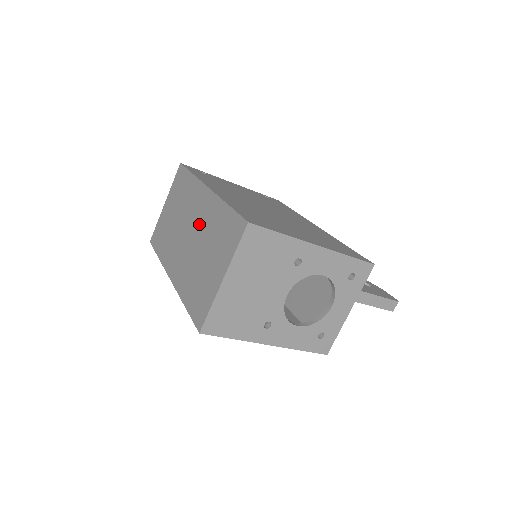
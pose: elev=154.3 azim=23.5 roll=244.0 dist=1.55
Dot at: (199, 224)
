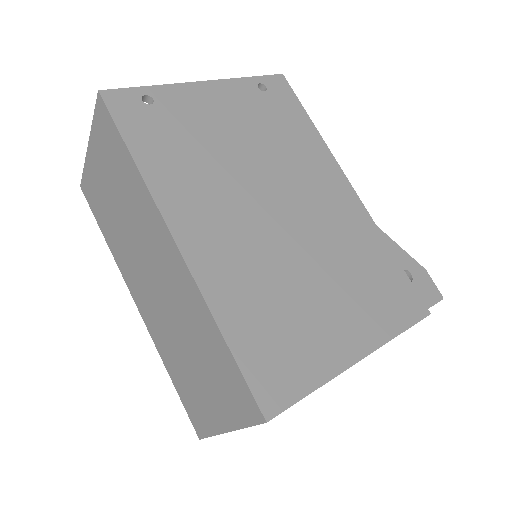
Dot at: (170, 292)
